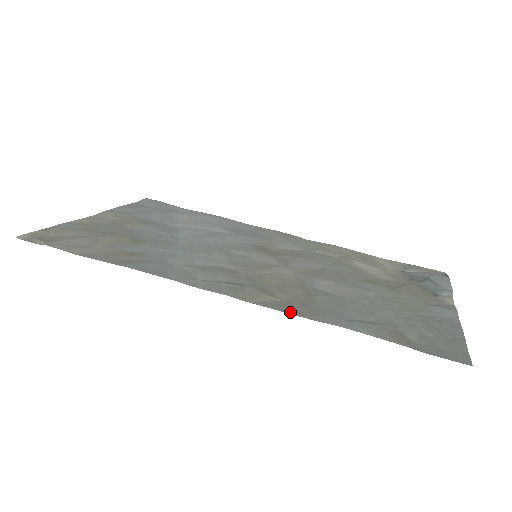
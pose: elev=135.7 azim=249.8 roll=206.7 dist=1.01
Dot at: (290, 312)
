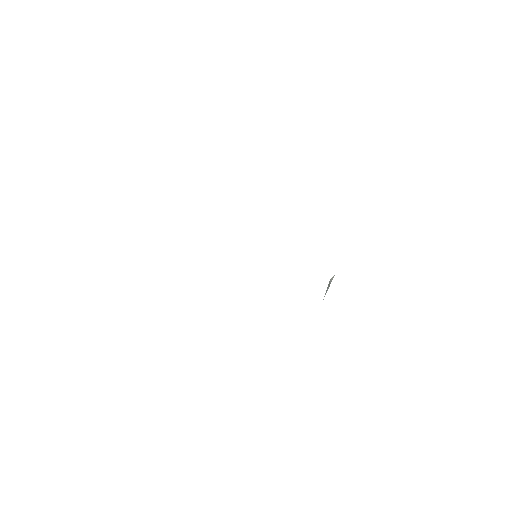
Dot at: occluded
